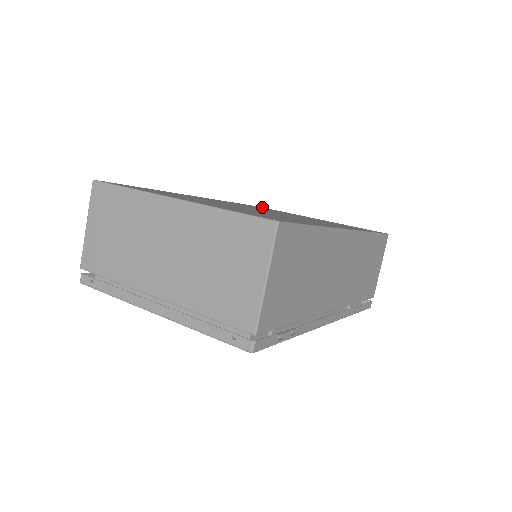
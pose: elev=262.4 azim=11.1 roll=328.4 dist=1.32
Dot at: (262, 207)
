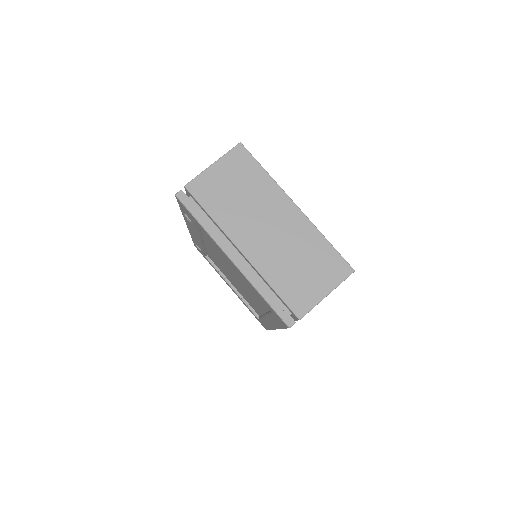
Dot at: occluded
